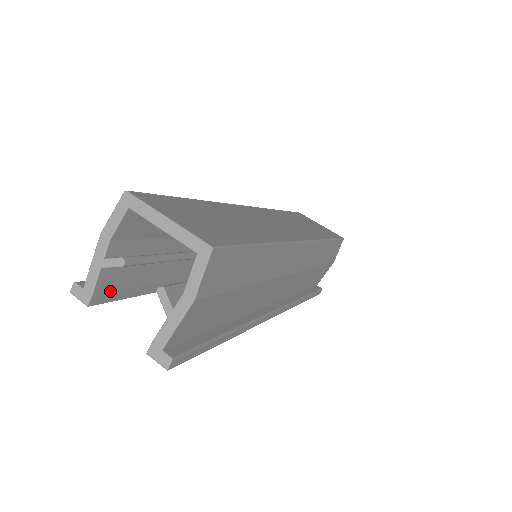
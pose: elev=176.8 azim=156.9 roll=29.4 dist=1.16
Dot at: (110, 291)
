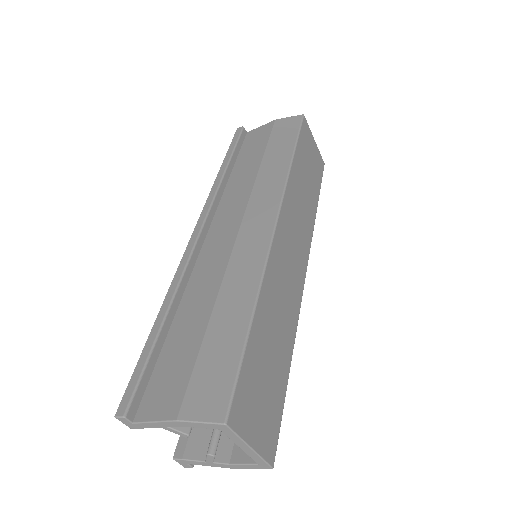
Dot at: occluded
